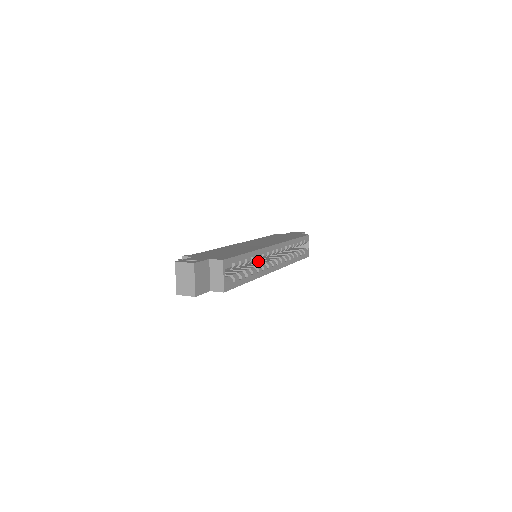
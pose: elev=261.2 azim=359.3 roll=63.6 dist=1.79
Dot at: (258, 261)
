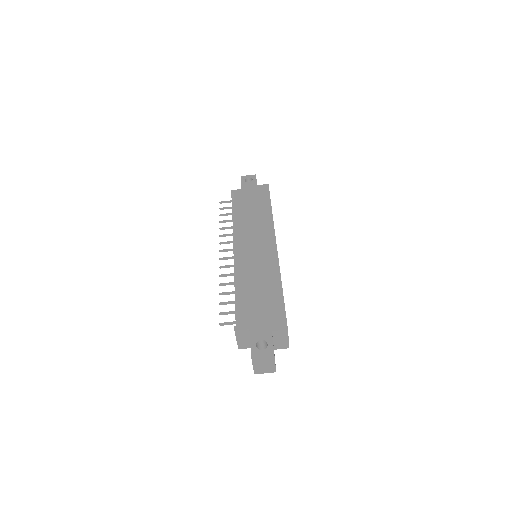
Dot at: occluded
